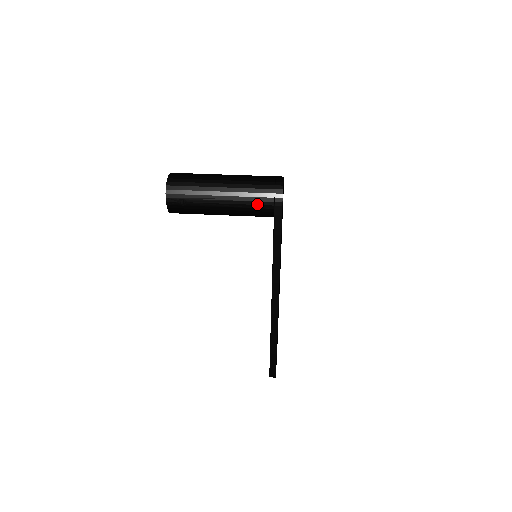
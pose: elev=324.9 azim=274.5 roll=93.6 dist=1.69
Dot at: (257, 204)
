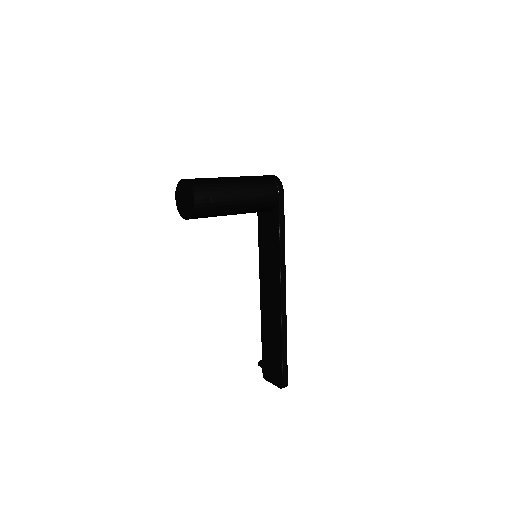
Dot at: (267, 194)
